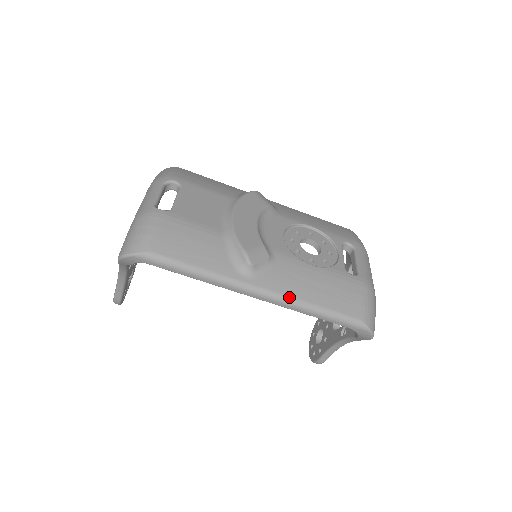
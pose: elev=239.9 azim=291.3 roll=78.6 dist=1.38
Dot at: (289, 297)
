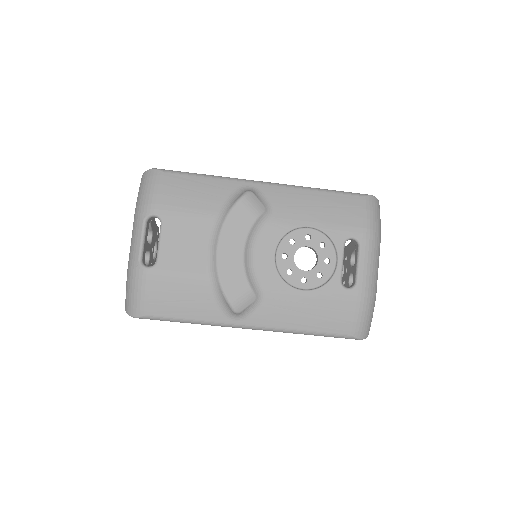
Dot at: (279, 329)
